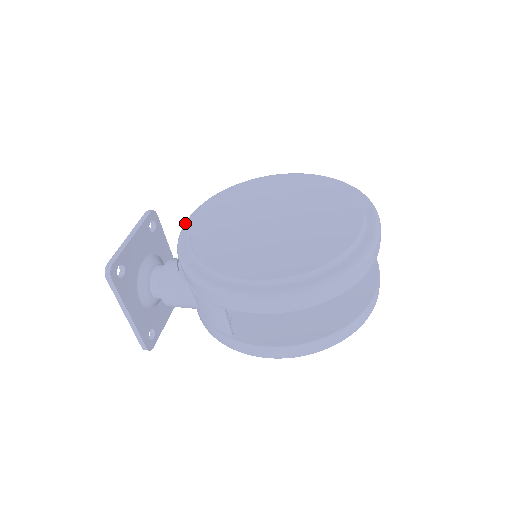
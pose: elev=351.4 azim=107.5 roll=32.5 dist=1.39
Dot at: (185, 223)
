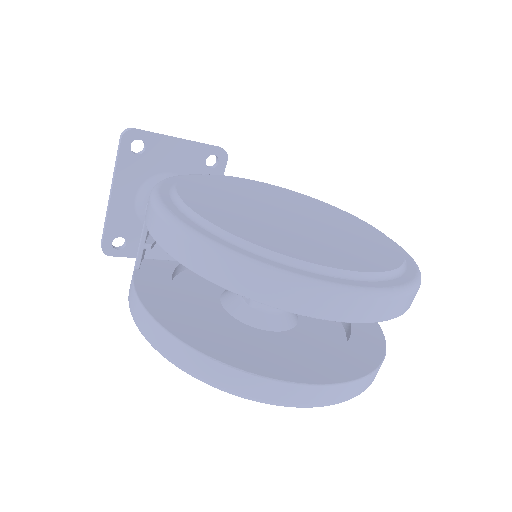
Dot at: occluded
